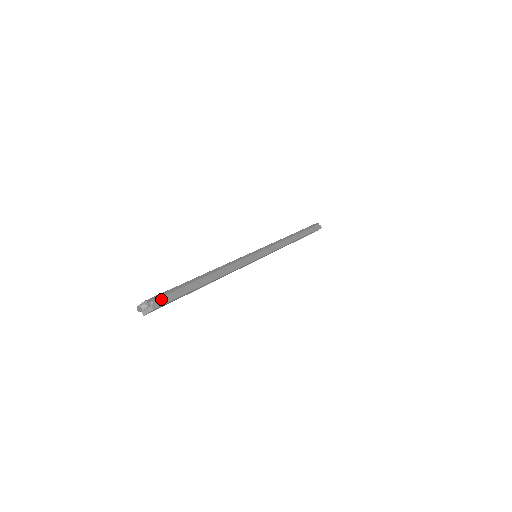
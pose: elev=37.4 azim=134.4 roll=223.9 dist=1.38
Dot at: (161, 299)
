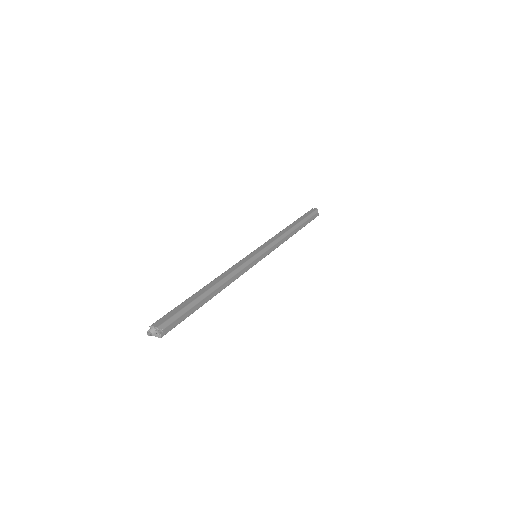
Dot at: (170, 326)
